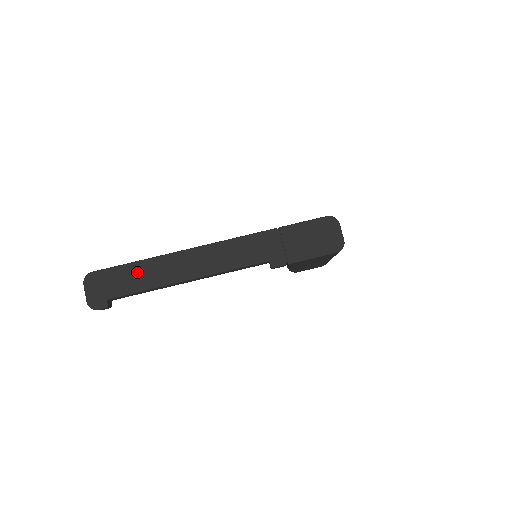
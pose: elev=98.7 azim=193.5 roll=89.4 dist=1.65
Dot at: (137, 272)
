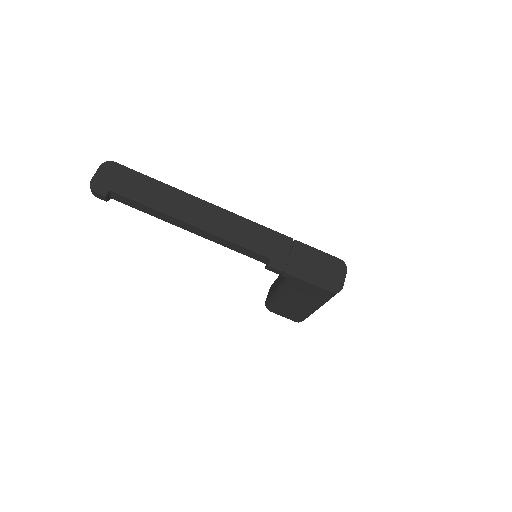
Dot at: (153, 188)
